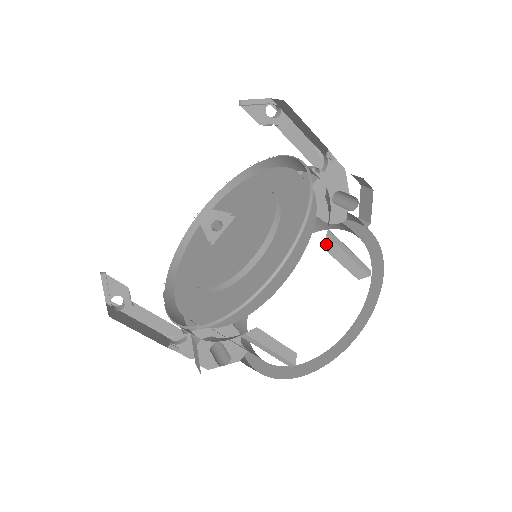
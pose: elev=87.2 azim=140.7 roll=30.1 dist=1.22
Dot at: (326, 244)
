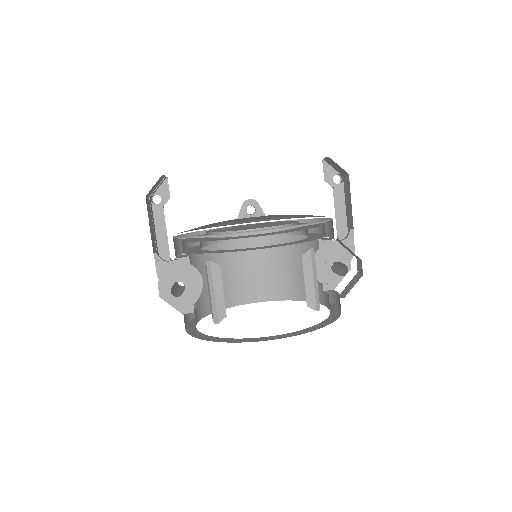
Dot at: (306, 256)
